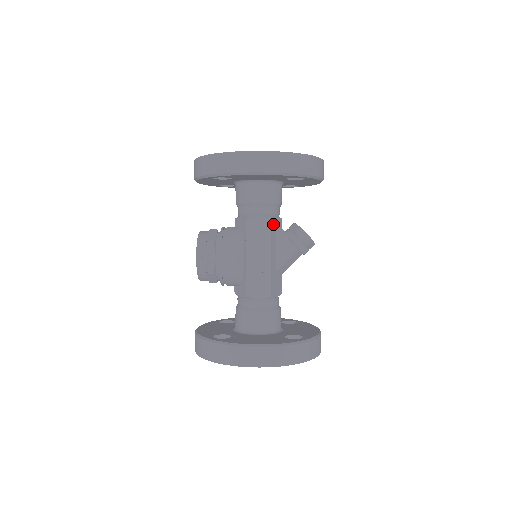
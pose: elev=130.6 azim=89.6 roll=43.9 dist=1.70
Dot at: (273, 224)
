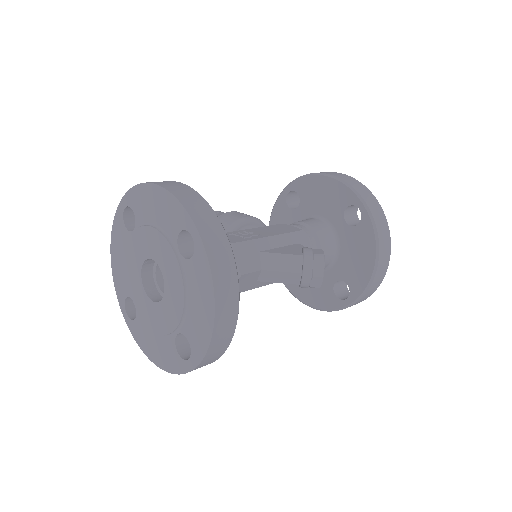
Dot at: (300, 237)
